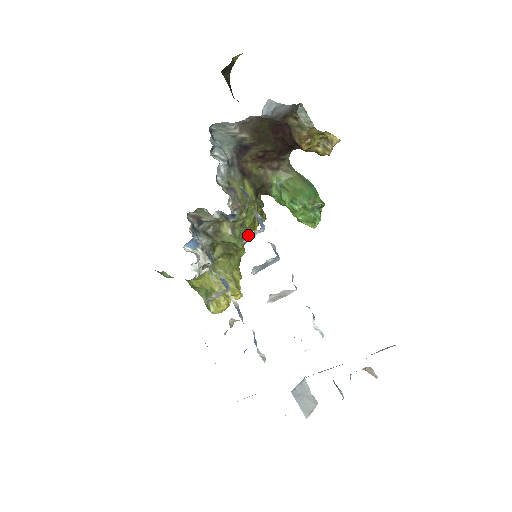
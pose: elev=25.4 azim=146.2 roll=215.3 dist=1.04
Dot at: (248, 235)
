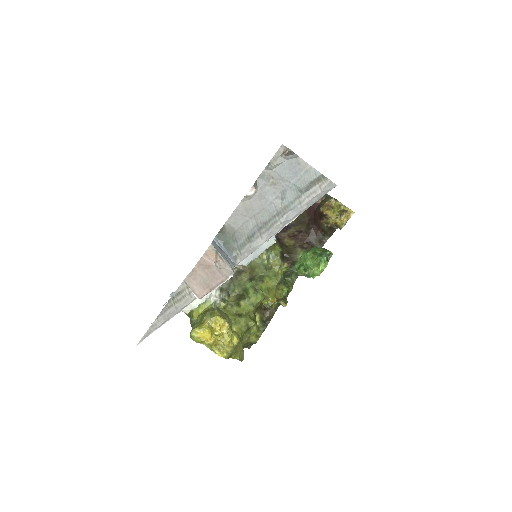
Dot at: (262, 292)
